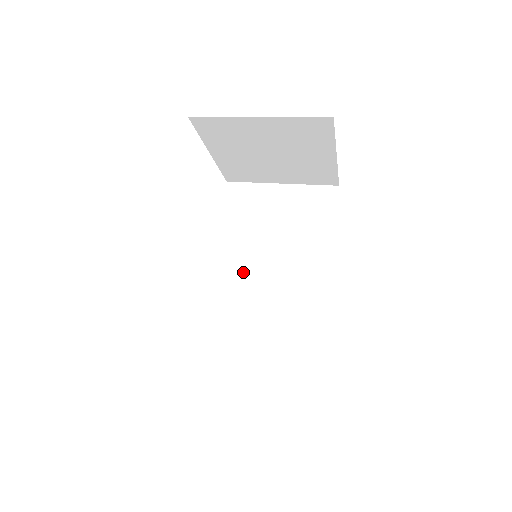
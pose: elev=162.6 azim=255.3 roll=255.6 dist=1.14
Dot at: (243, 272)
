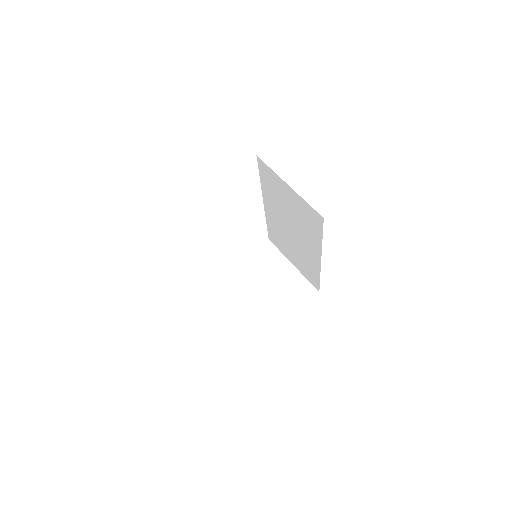
Dot at: (279, 219)
